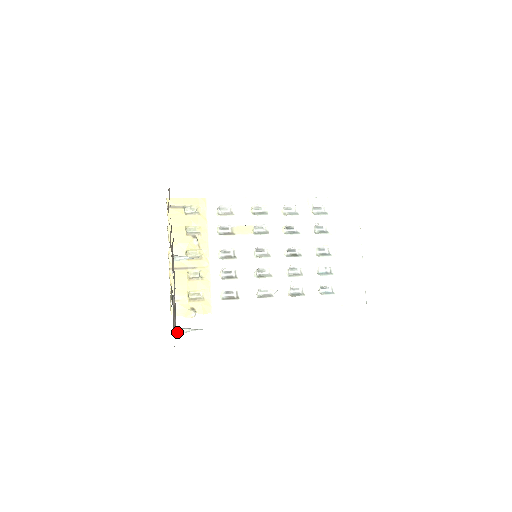
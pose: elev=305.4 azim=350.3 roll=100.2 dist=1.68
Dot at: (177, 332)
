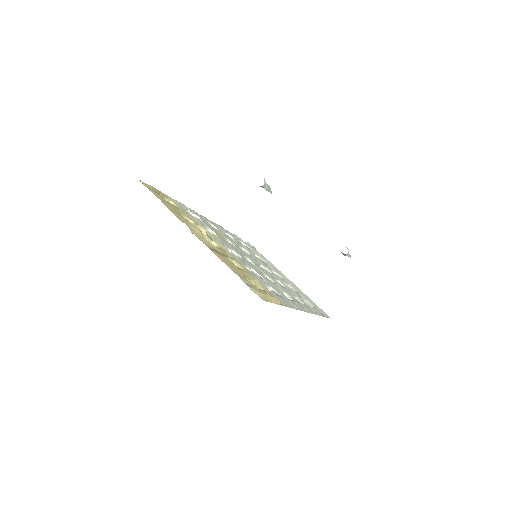
Dot at: occluded
